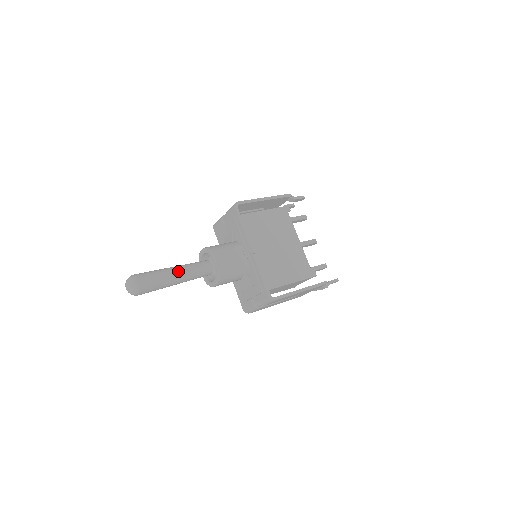
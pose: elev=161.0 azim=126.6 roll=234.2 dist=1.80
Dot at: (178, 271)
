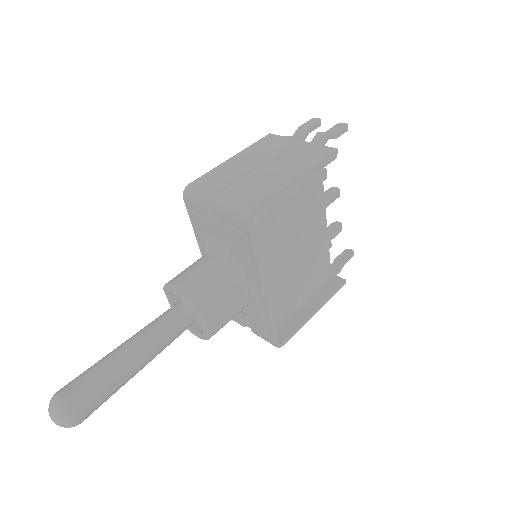
Dot at: (142, 360)
